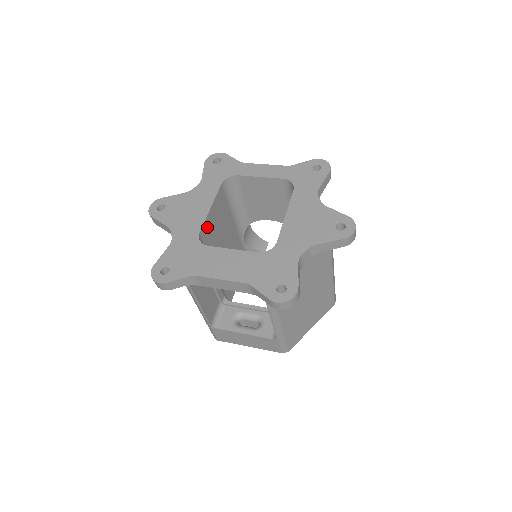
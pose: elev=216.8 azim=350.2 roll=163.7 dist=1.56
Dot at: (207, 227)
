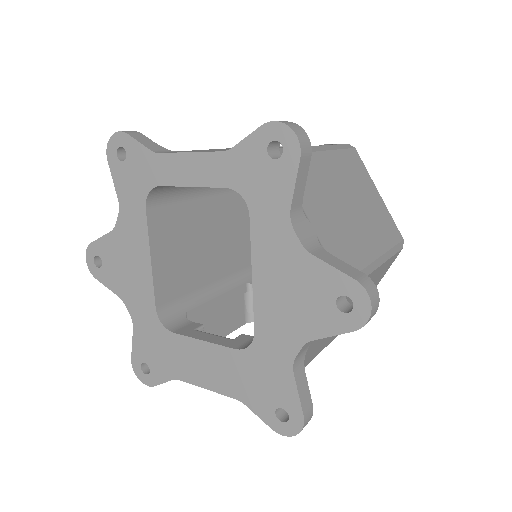
Dot at: (164, 283)
